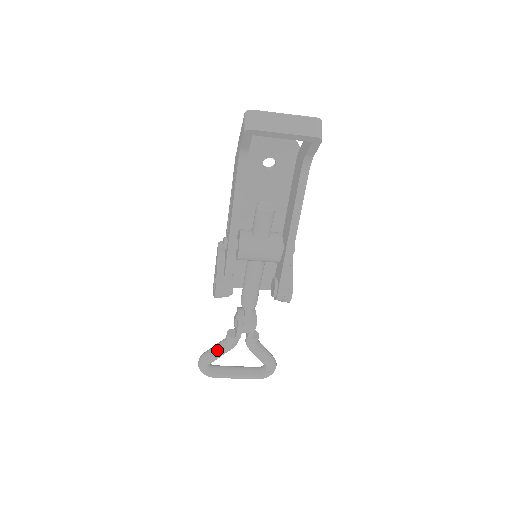
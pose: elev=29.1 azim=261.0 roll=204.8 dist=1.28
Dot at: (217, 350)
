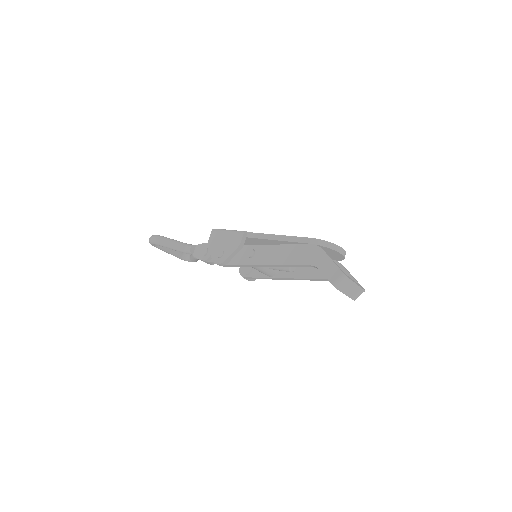
Dot at: (174, 248)
